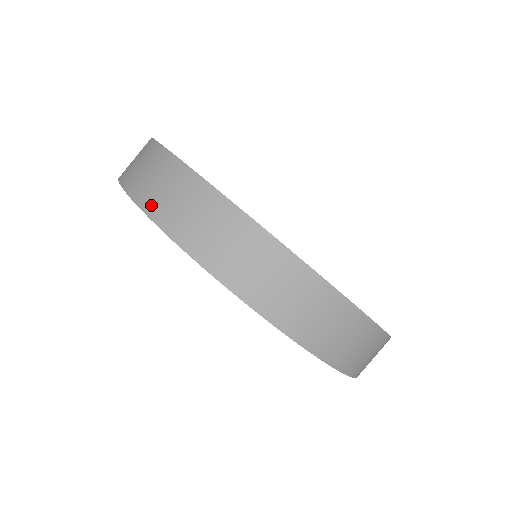
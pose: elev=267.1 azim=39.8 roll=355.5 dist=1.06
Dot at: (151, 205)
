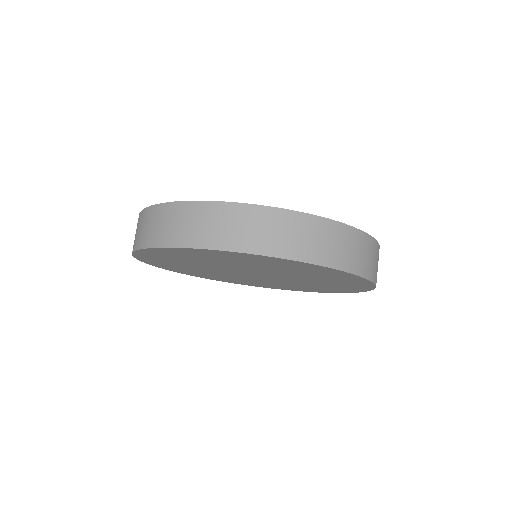
Dot at: occluded
